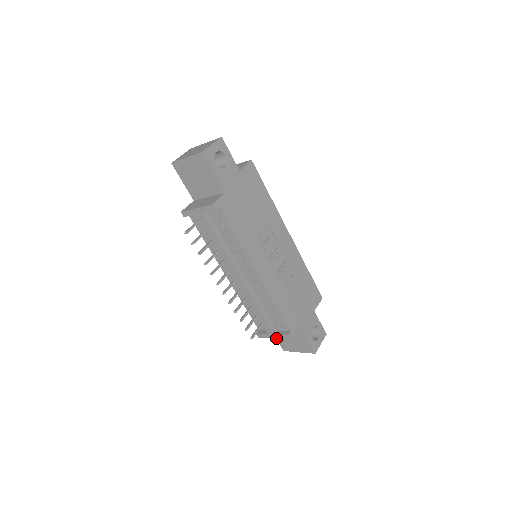
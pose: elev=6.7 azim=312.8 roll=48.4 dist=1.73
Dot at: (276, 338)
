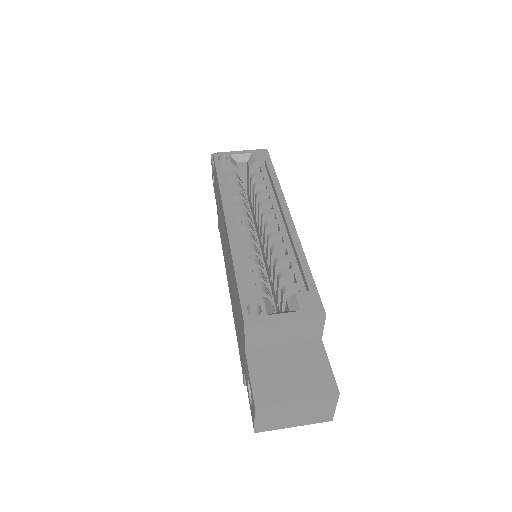
Dot at: occluded
